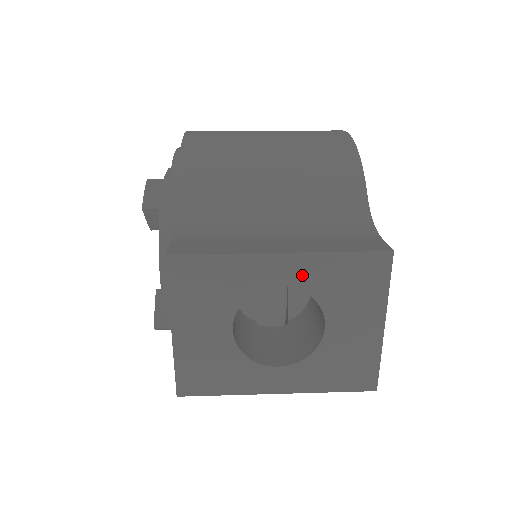
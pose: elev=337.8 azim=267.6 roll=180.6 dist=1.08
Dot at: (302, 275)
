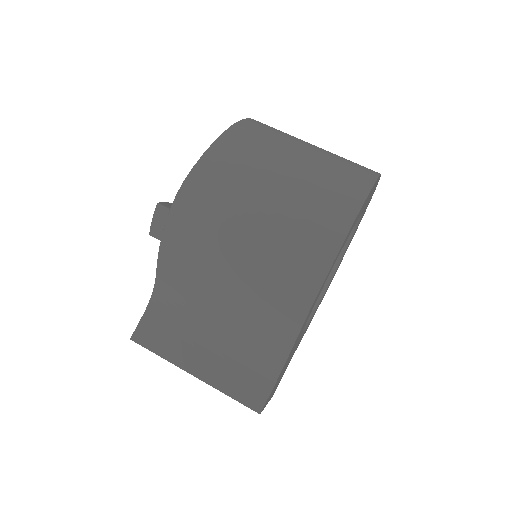
Dot at: occluded
